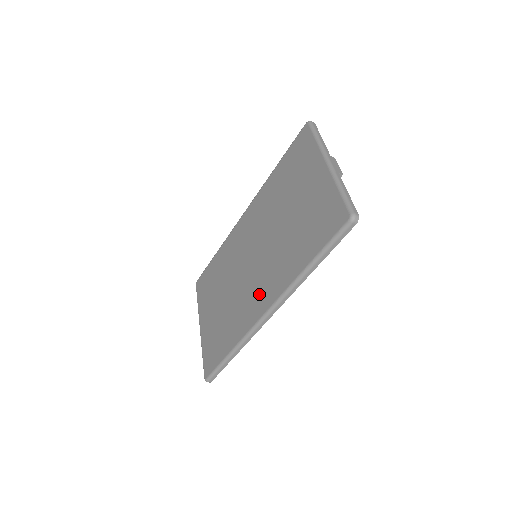
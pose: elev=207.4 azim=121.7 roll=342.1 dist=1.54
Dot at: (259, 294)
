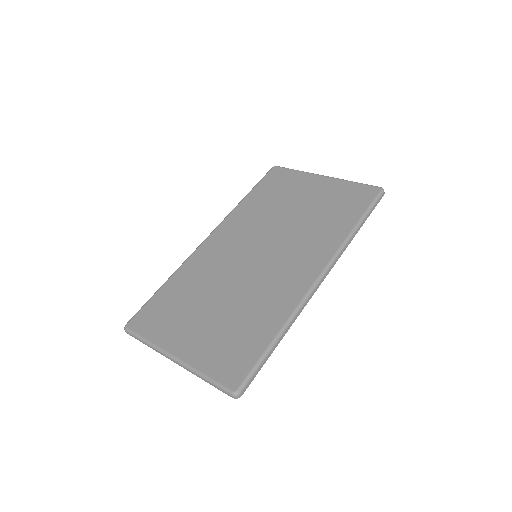
Dot at: (296, 268)
